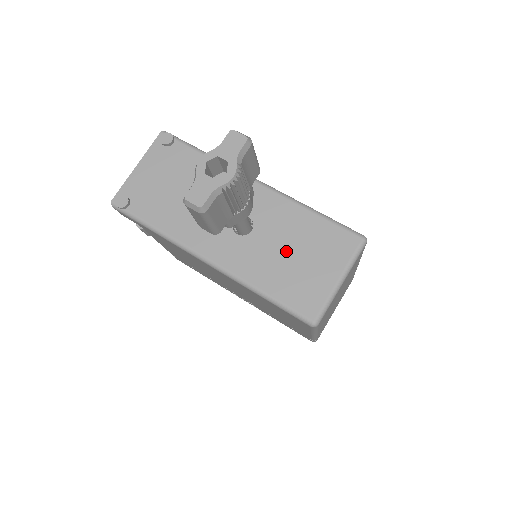
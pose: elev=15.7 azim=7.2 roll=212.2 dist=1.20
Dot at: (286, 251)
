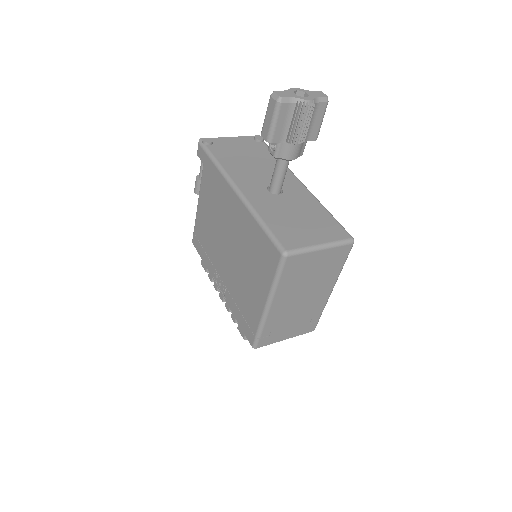
Dot at: (294, 214)
